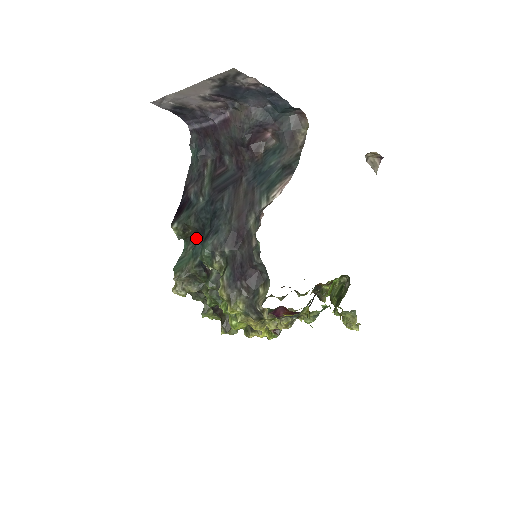
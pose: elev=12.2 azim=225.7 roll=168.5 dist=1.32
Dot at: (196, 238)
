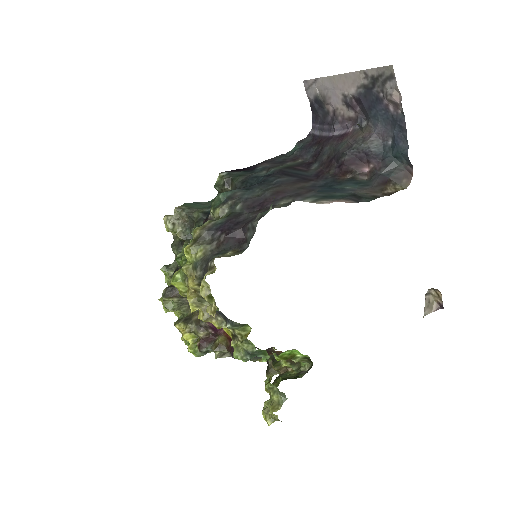
Dot at: occluded
